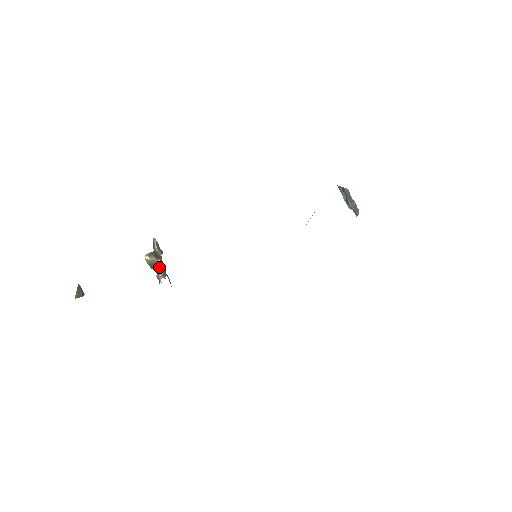
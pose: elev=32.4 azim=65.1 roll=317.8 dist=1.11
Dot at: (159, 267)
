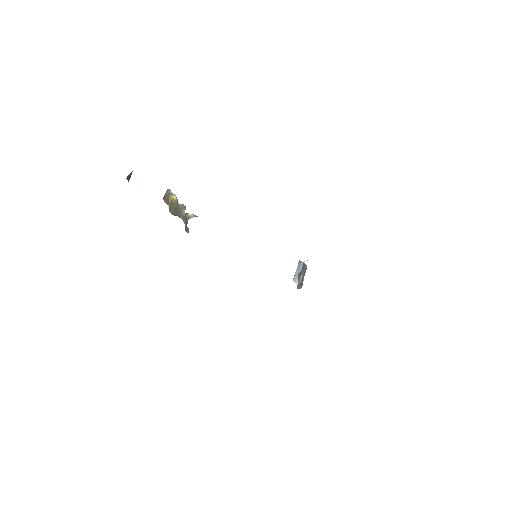
Dot at: (182, 210)
